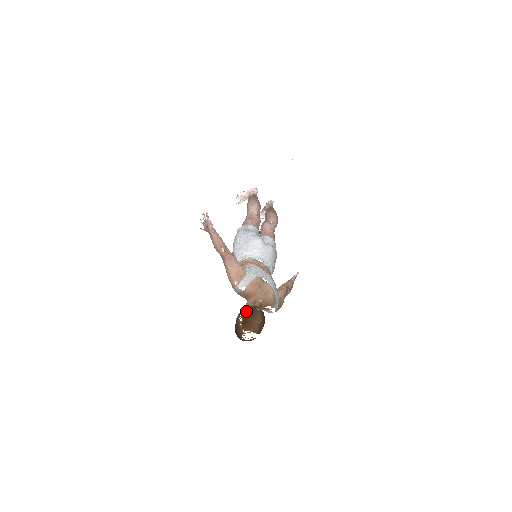
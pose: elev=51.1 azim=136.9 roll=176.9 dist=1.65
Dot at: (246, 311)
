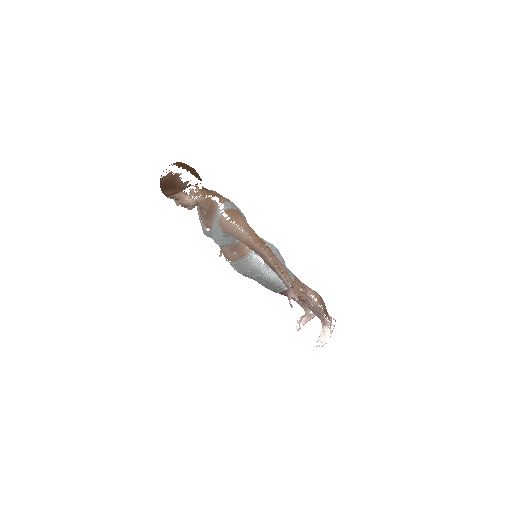
Dot at: occluded
